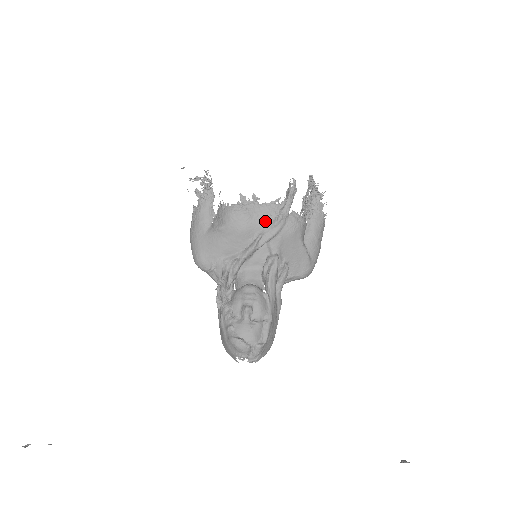
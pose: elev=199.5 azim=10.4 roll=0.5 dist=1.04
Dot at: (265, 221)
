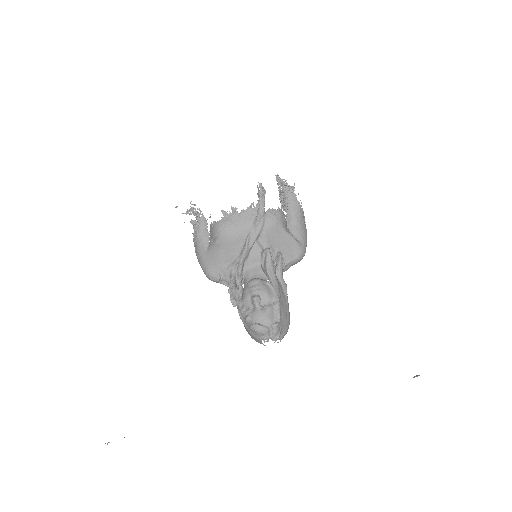
Dot at: (248, 224)
